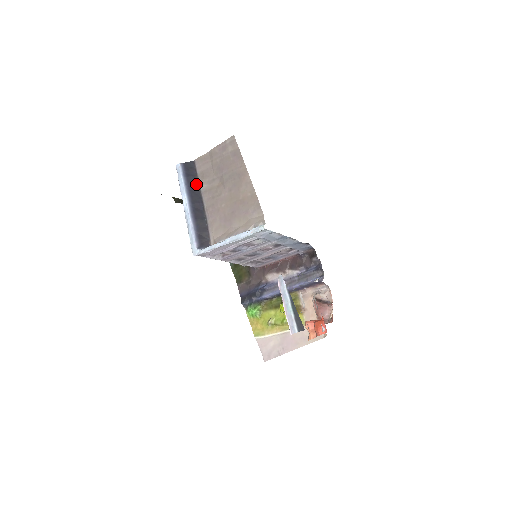
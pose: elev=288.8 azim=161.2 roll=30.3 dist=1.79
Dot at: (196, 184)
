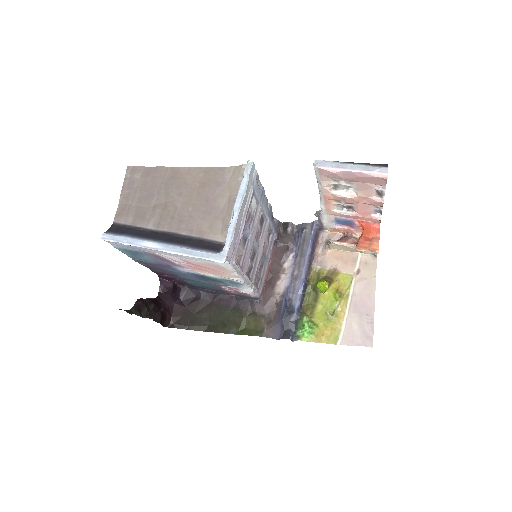
Dot at: (141, 231)
